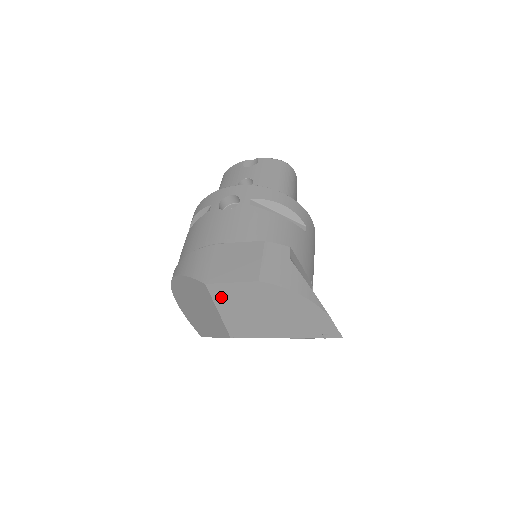
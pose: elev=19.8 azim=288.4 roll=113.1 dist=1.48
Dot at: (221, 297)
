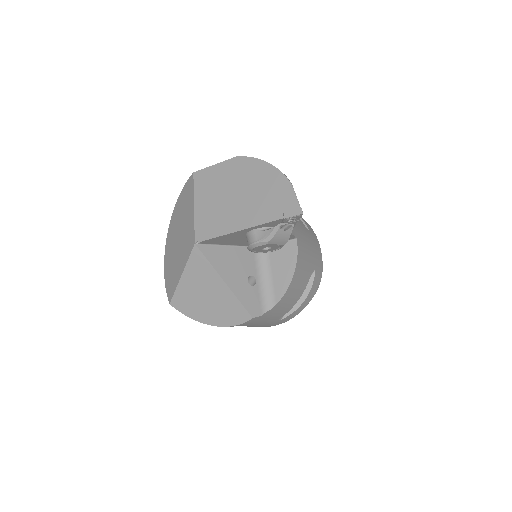
Dot at: (202, 185)
